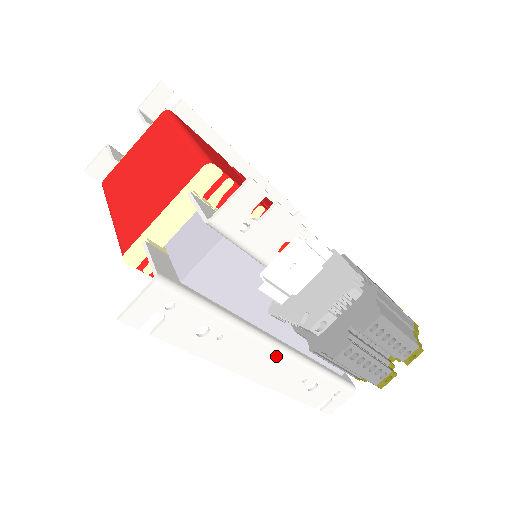
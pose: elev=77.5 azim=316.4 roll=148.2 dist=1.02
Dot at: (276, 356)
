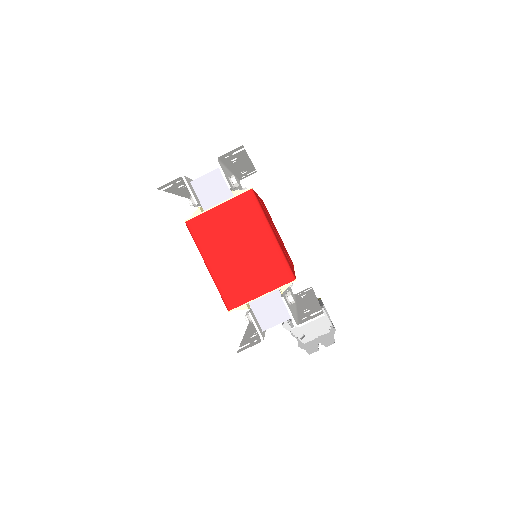
Dot at: occluded
